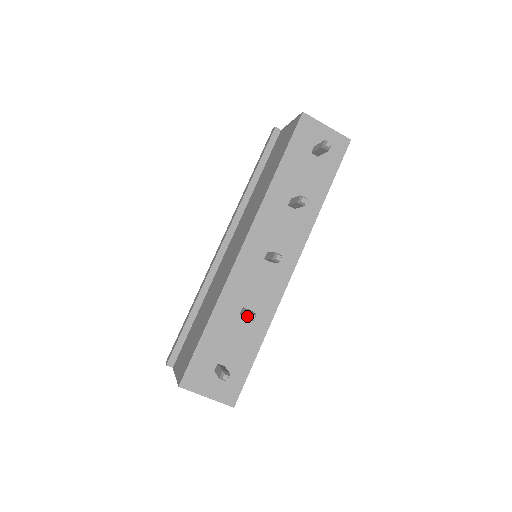
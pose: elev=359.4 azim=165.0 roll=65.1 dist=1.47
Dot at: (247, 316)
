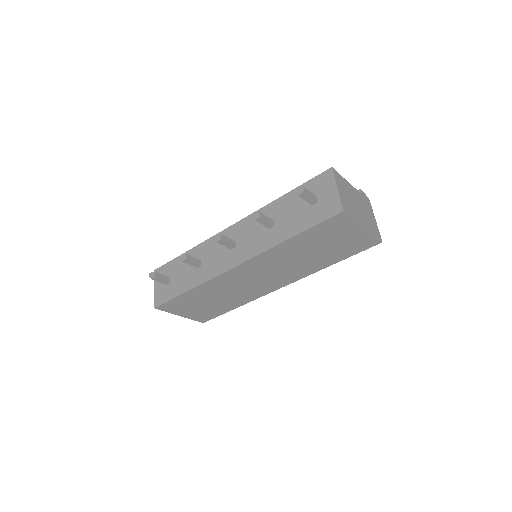
Dot at: (182, 255)
